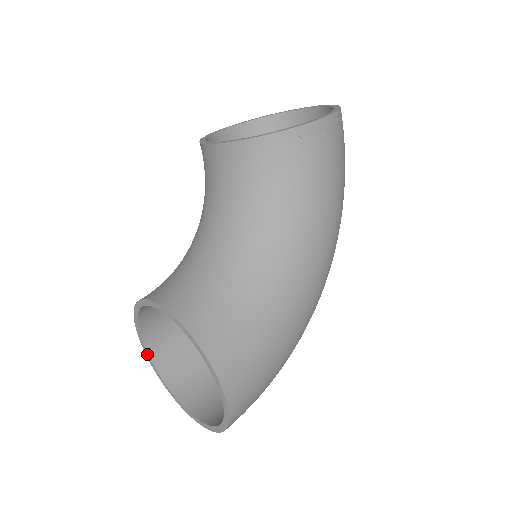
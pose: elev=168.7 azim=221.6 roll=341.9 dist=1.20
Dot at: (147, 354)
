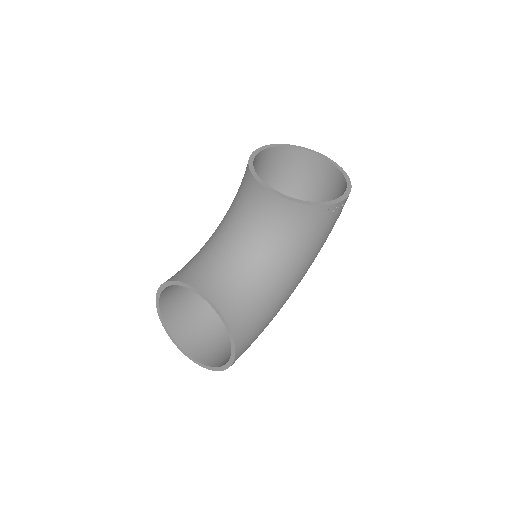
Dot at: (158, 304)
